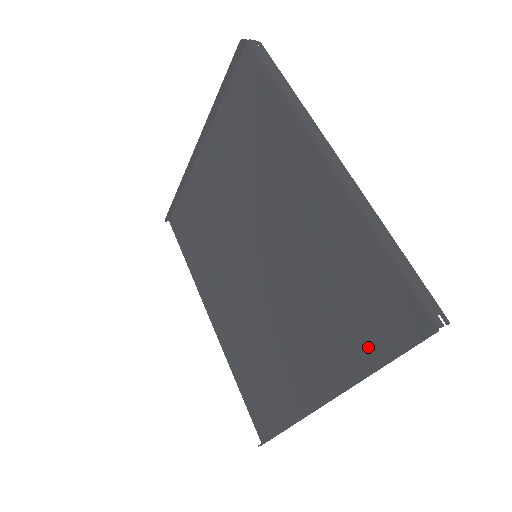
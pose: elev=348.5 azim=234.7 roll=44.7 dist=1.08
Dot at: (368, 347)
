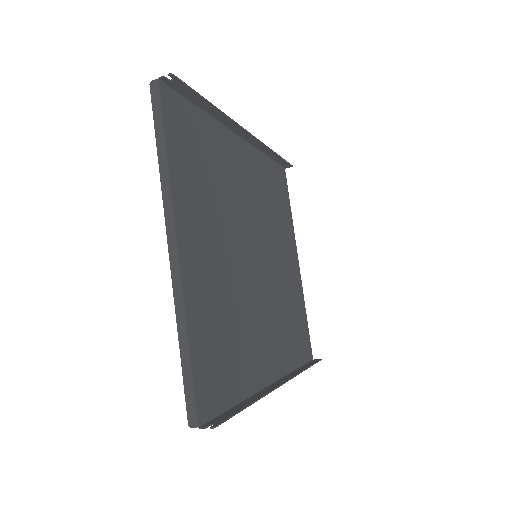
Dot at: (177, 159)
